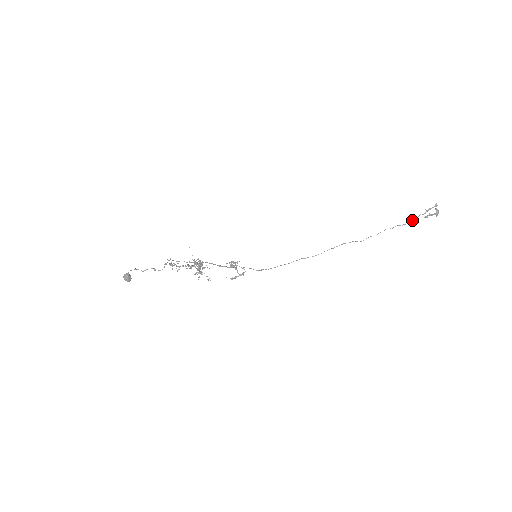
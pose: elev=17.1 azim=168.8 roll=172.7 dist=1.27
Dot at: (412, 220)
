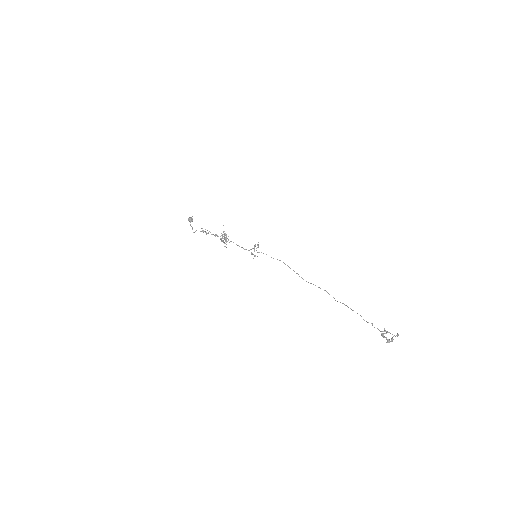
Dot at: occluded
